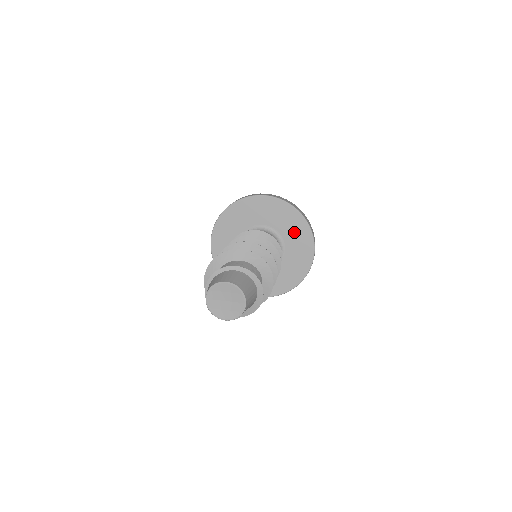
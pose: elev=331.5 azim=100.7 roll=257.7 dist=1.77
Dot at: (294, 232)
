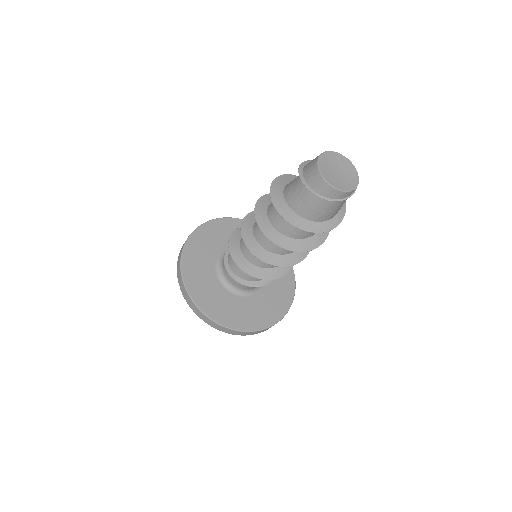
Dot at: occluded
